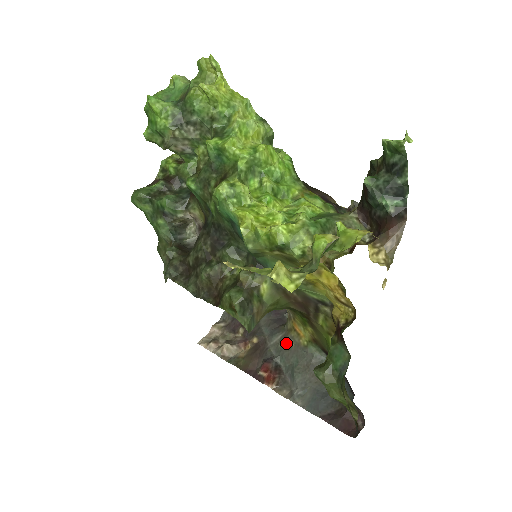
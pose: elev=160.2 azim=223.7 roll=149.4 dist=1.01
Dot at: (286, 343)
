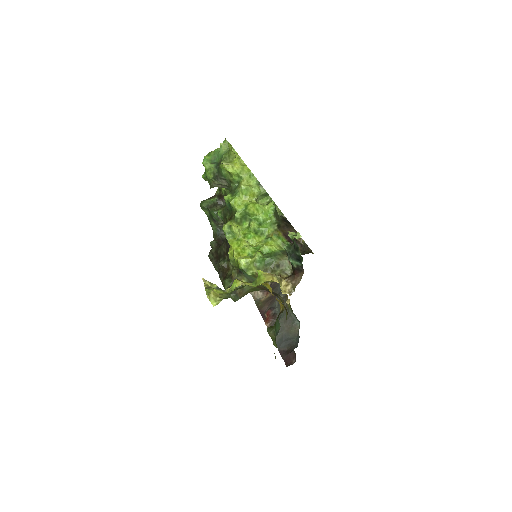
Dot at: occluded
